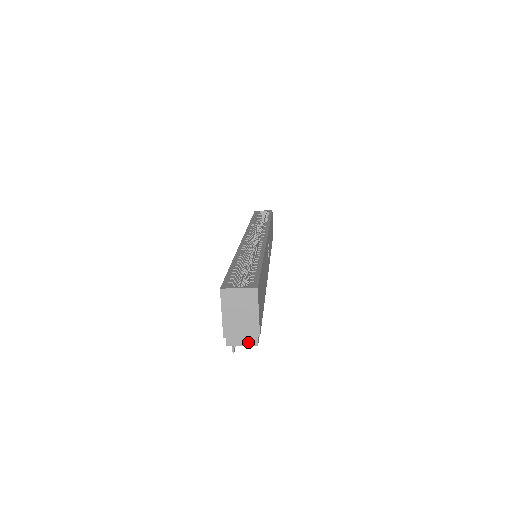
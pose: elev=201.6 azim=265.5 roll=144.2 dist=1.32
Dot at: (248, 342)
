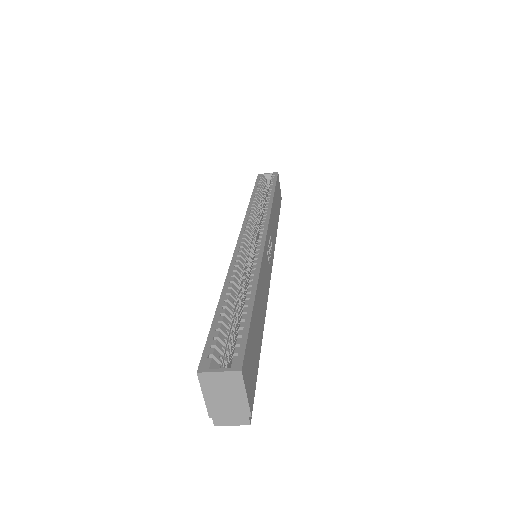
Dot at: (238, 422)
